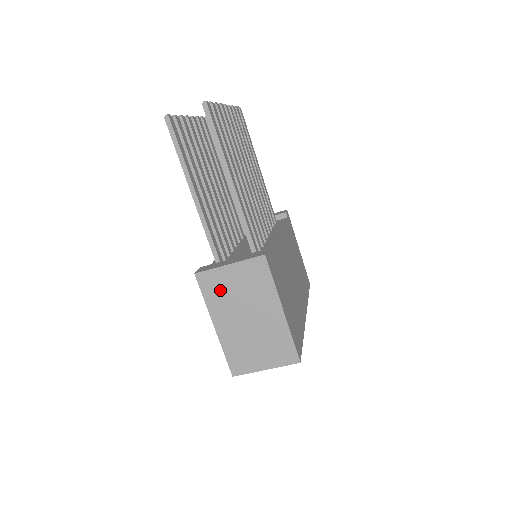
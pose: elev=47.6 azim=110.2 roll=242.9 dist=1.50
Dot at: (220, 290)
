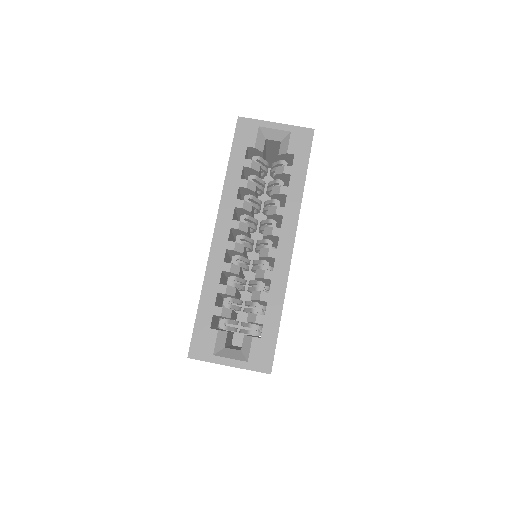
Dot at: occluded
